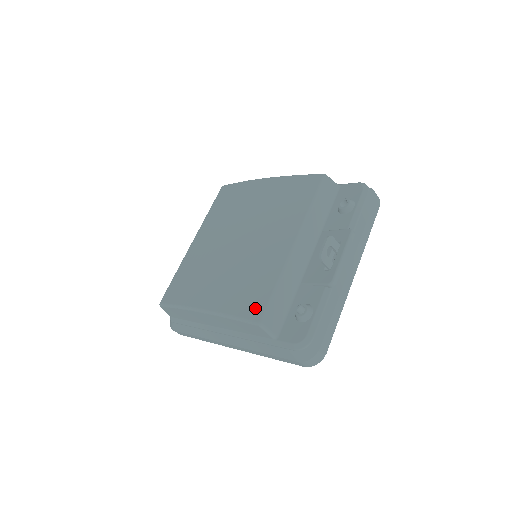
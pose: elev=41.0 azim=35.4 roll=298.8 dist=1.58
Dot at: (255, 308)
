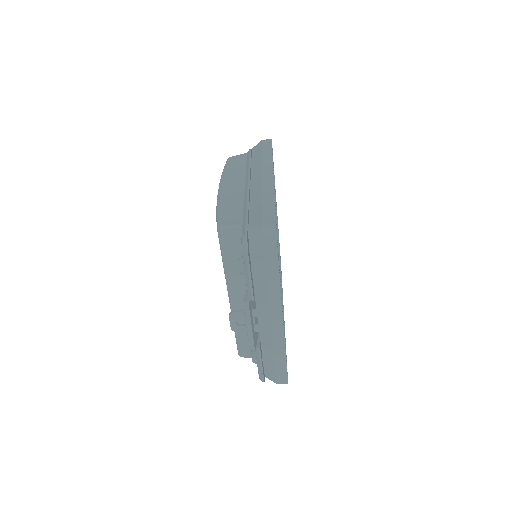
Dot at: occluded
